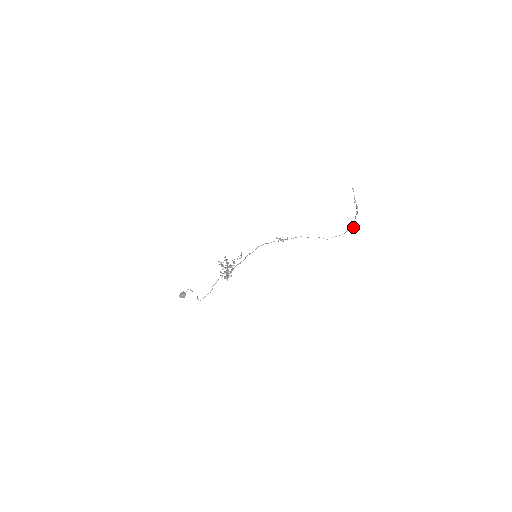
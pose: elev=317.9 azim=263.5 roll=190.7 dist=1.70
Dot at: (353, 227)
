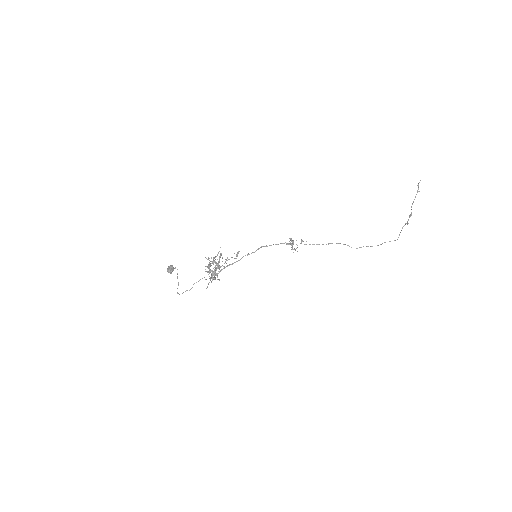
Dot at: occluded
